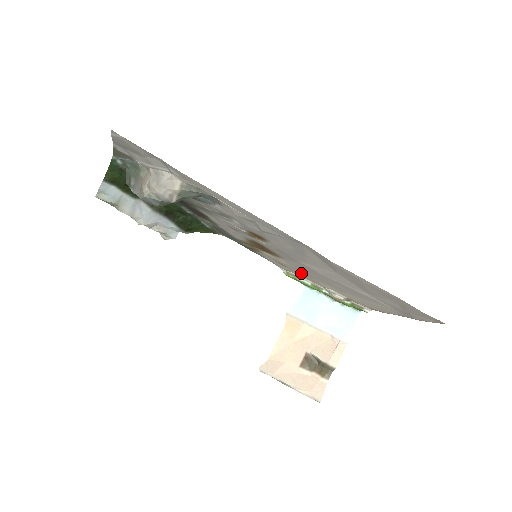
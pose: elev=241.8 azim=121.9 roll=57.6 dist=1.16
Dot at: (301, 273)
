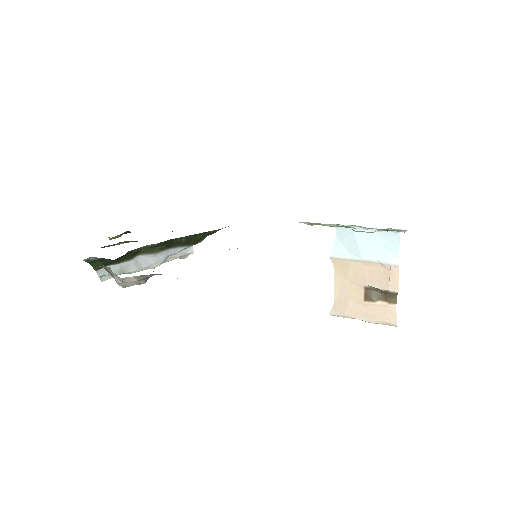
Dot at: occluded
